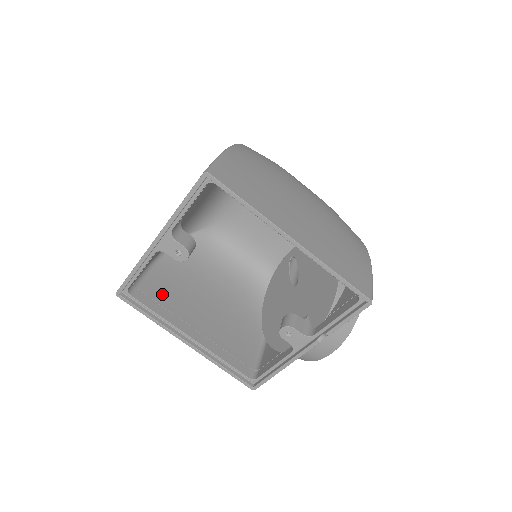
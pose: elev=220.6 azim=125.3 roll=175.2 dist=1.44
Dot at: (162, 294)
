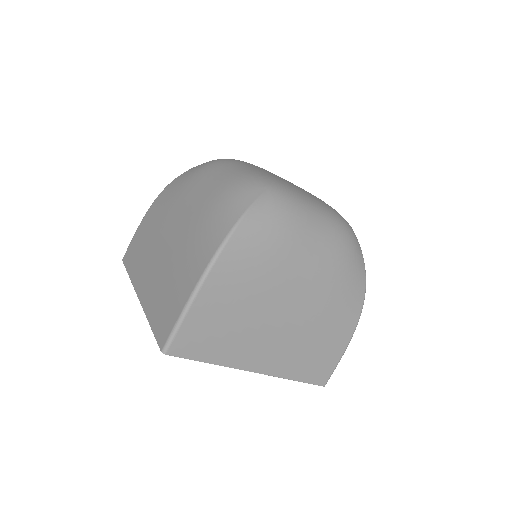
Dot at: occluded
